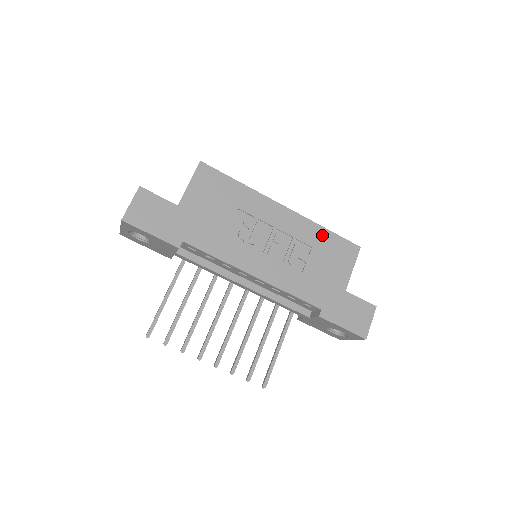
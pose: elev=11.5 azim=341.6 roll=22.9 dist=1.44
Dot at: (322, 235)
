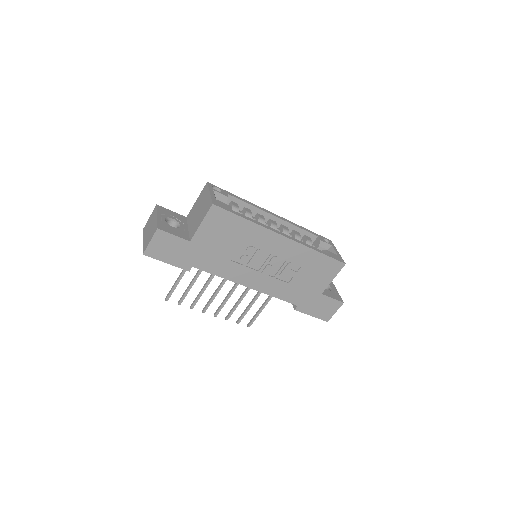
Dot at: (313, 257)
